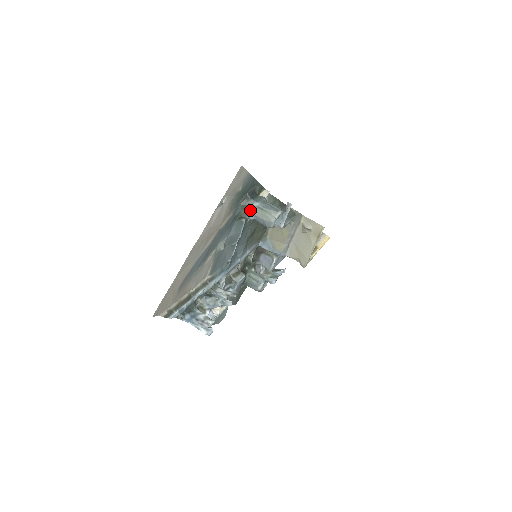
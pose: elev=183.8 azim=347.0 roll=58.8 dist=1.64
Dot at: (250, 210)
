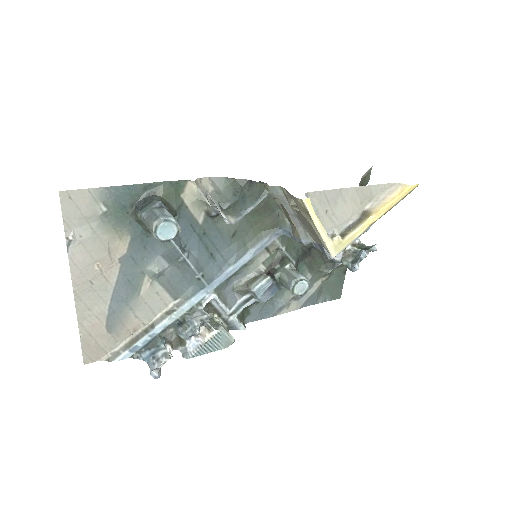
Dot at: (144, 224)
